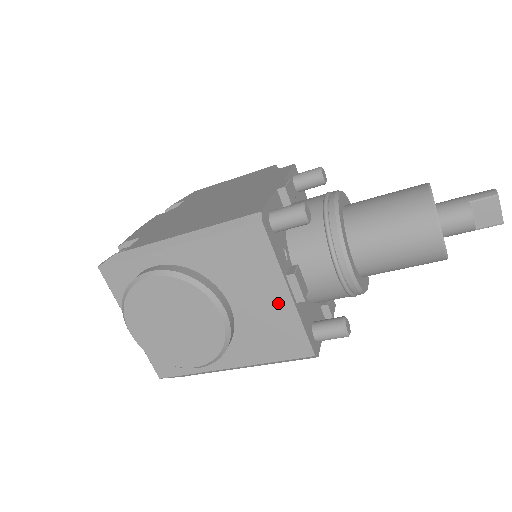
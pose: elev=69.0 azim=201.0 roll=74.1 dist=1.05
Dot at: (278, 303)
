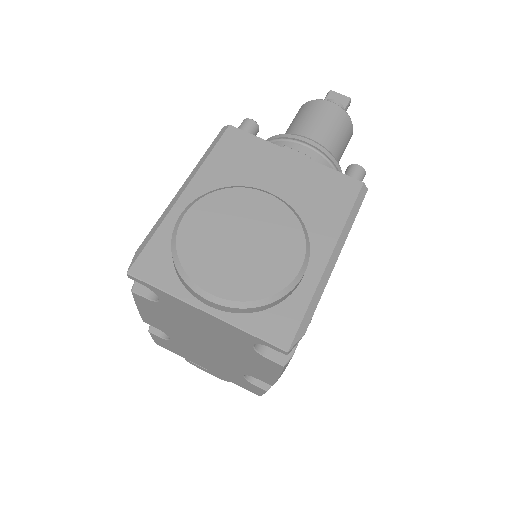
Dot at: (297, 167)
